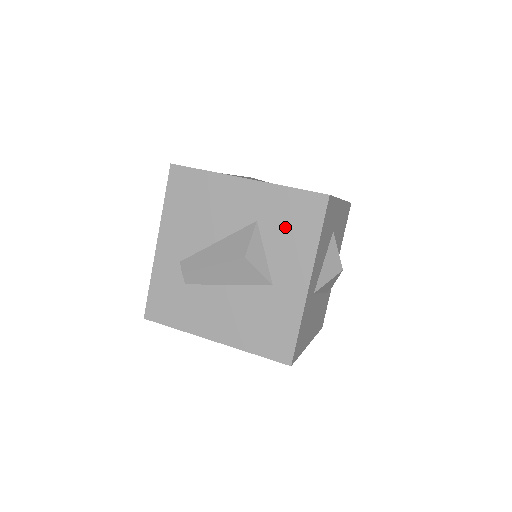
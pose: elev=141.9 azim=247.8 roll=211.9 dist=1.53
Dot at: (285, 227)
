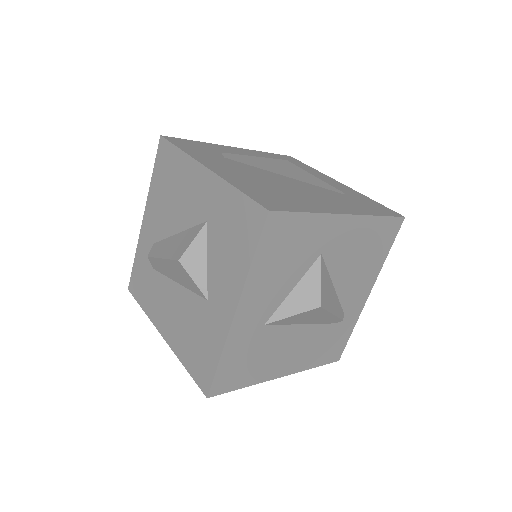
Dot at: (226, 237)
